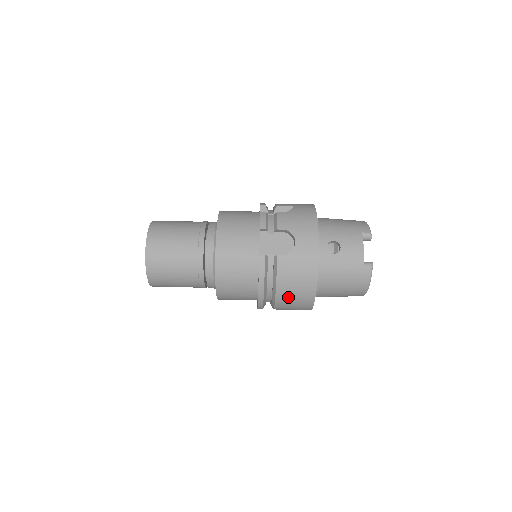
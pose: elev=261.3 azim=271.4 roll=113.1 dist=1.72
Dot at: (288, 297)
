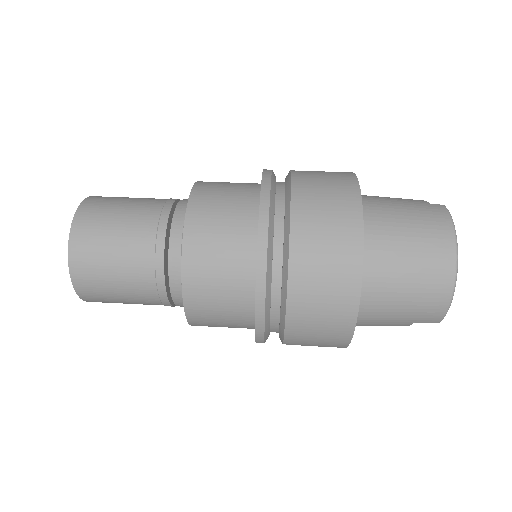
Dot at: (313, 206)
